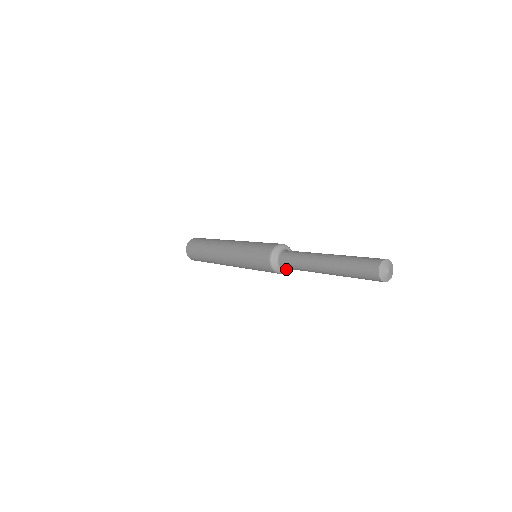
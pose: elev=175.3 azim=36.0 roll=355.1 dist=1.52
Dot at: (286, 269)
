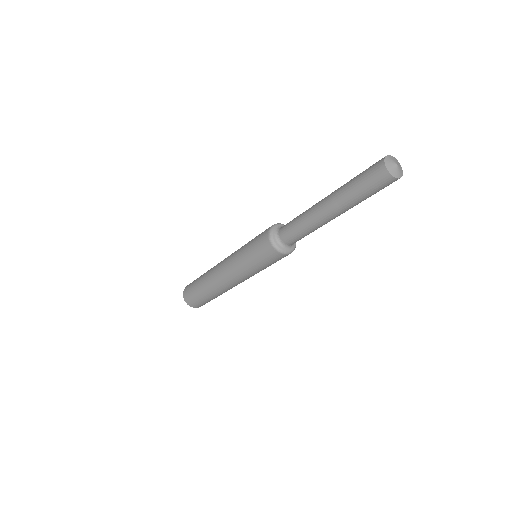
Dot at: (279, 244)
